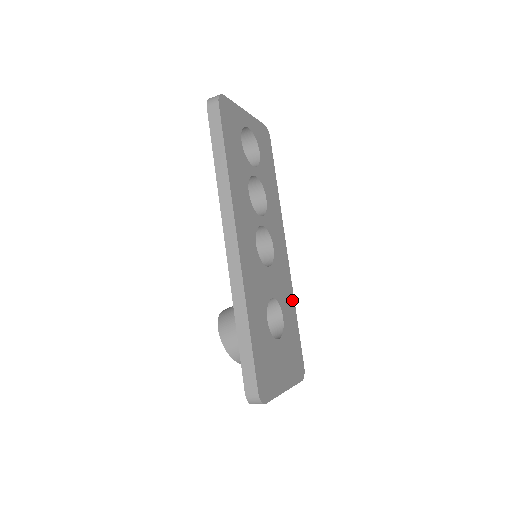
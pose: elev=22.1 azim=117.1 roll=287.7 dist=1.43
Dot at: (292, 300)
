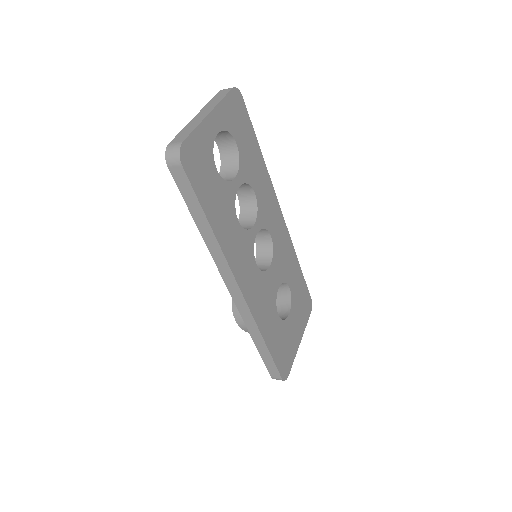
Dot at: (294, 258)
